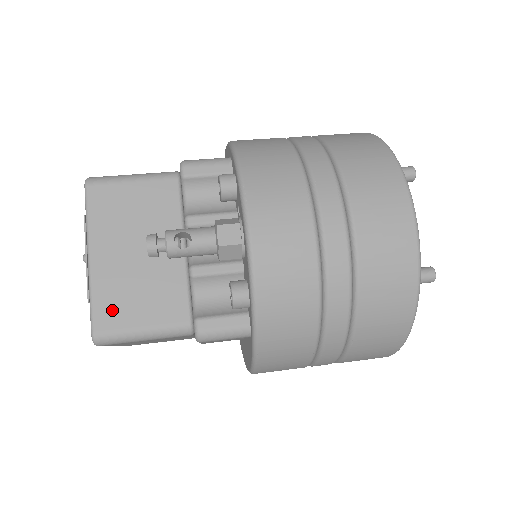
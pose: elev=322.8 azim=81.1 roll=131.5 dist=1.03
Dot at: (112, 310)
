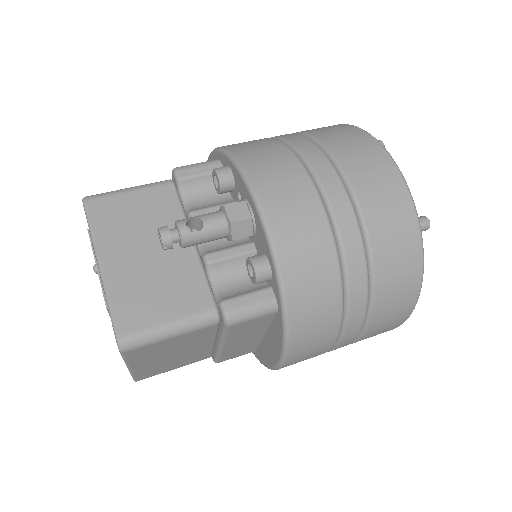
Dot at: (133, 311)
